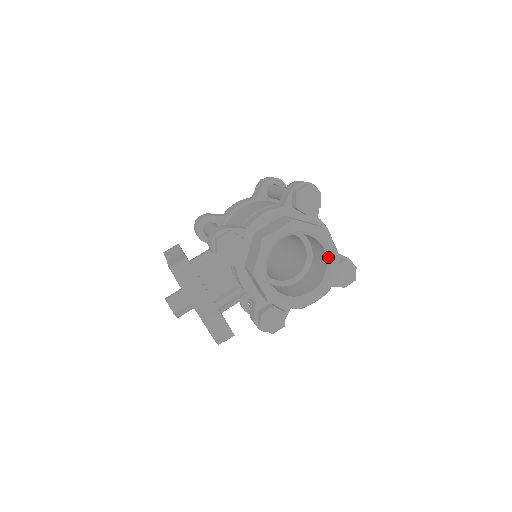
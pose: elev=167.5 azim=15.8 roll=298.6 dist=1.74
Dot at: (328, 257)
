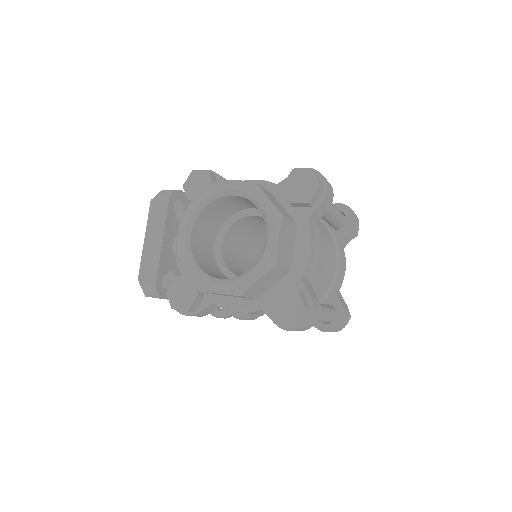
Dot at: (263, 251)
